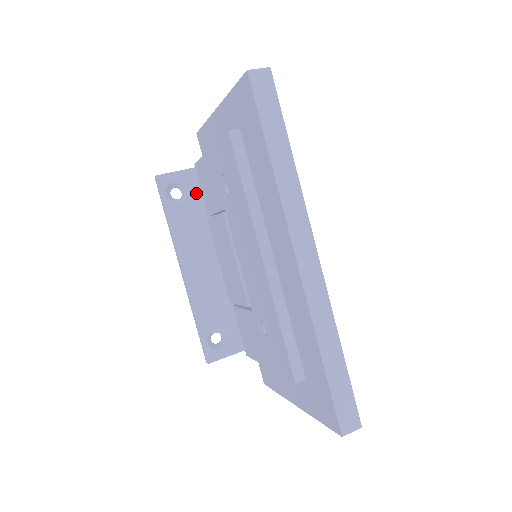
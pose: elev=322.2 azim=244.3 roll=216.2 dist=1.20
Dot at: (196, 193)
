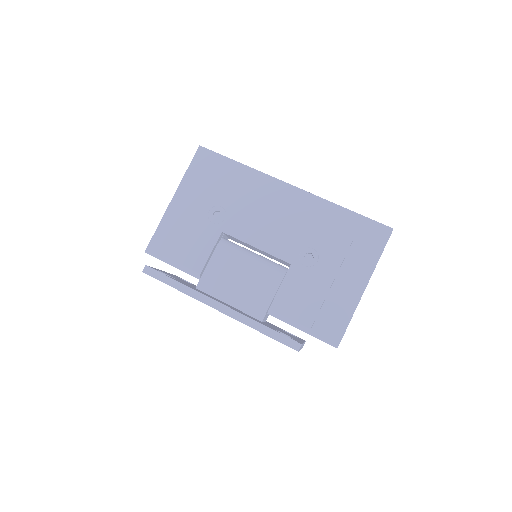
Dot at: occluded
